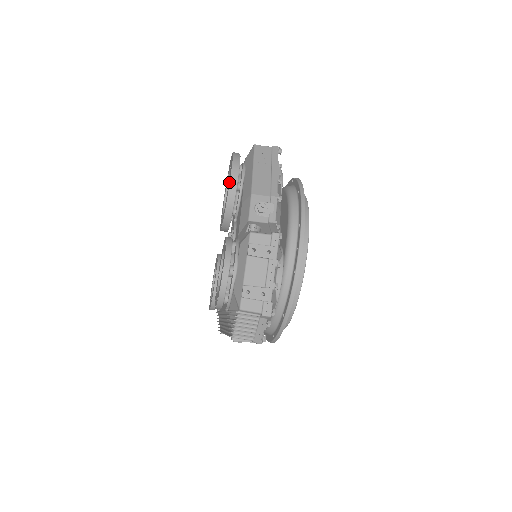
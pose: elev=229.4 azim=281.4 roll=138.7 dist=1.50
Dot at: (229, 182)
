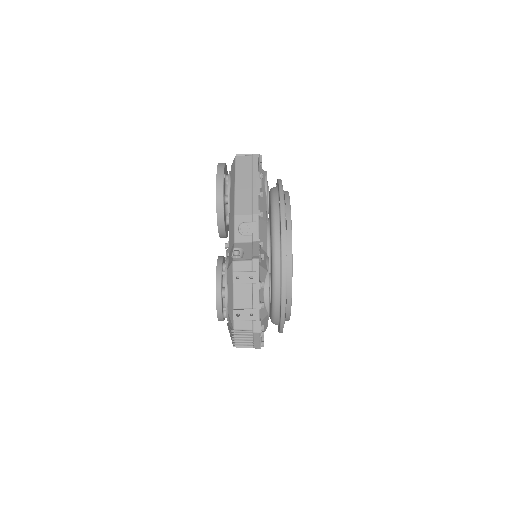
Dot at: (216, 200)
